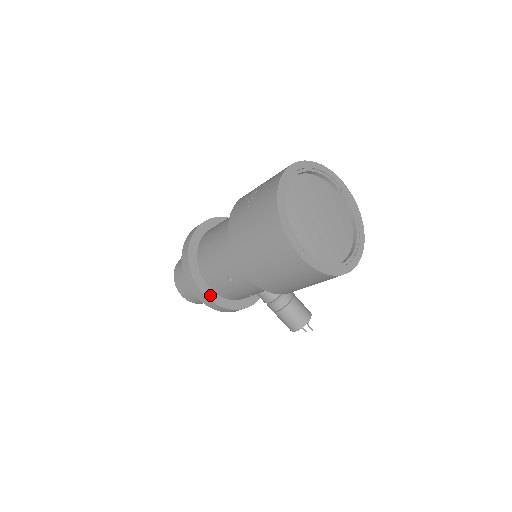
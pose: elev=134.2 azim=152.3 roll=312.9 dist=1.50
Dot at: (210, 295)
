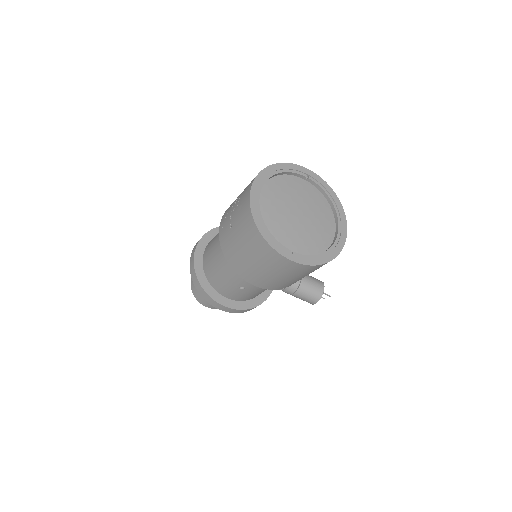
Dot at: (230, 304)
